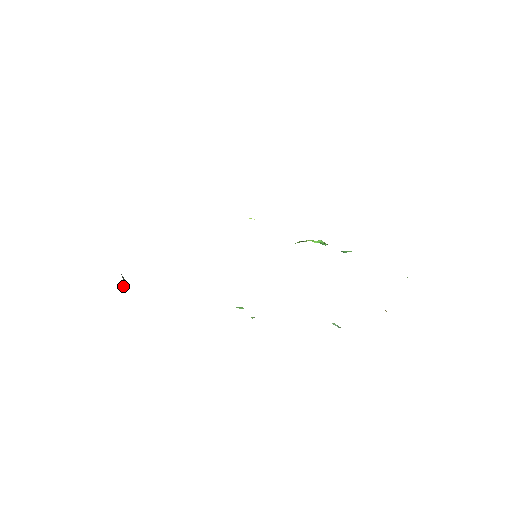
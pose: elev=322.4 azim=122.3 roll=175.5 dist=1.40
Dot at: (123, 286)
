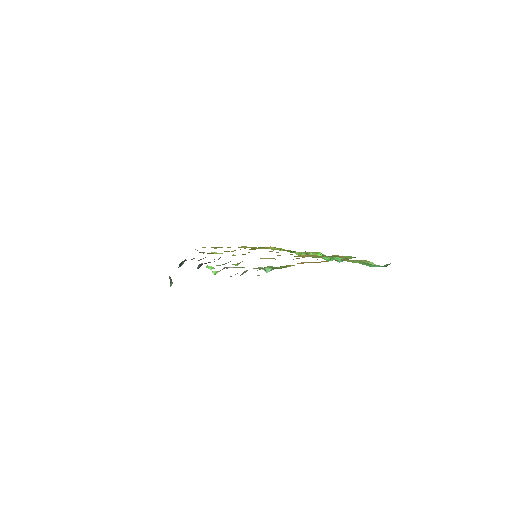
Dot at: (170, 286)
